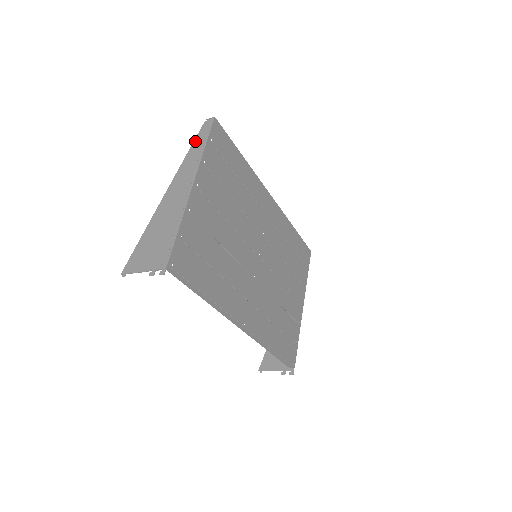
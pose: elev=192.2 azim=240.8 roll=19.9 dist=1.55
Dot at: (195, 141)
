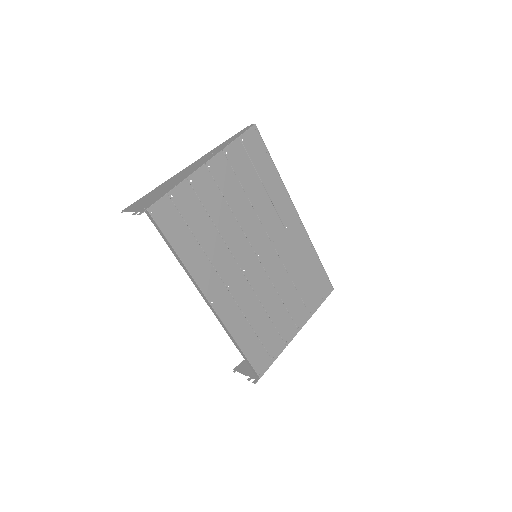
Dot at: (231, 137)
